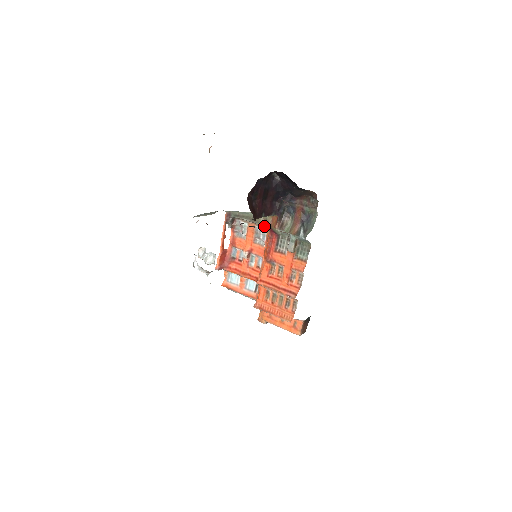
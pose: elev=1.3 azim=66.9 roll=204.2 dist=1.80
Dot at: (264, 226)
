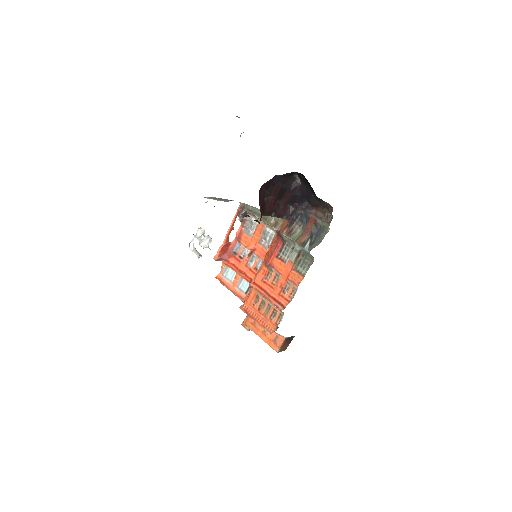
Dot at: (273, 228)
